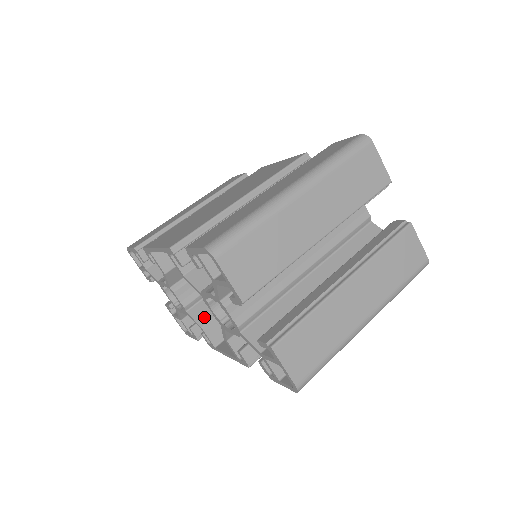
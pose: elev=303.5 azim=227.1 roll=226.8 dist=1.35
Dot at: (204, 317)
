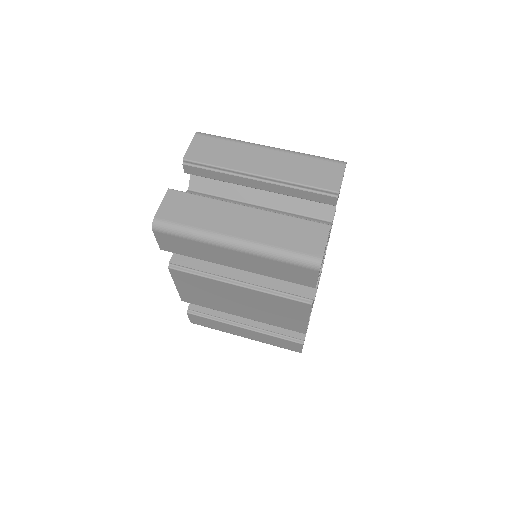
Dot at: occluded
